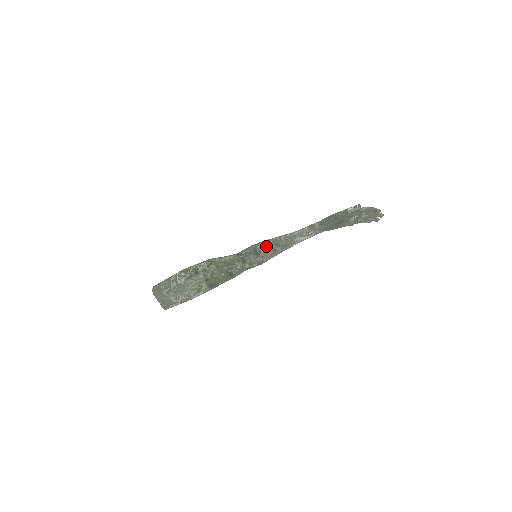
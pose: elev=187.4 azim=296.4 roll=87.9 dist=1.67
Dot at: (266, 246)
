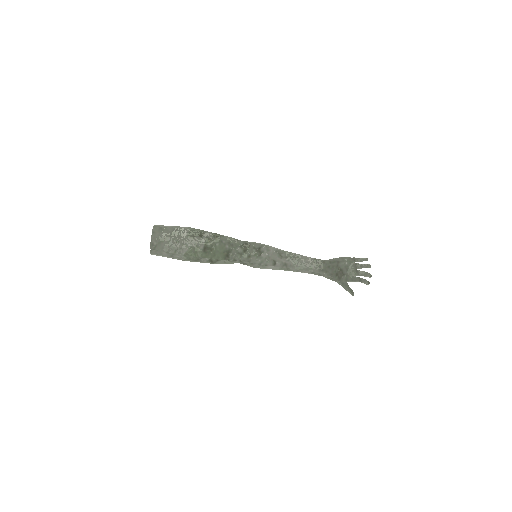
Dot at: occluded
